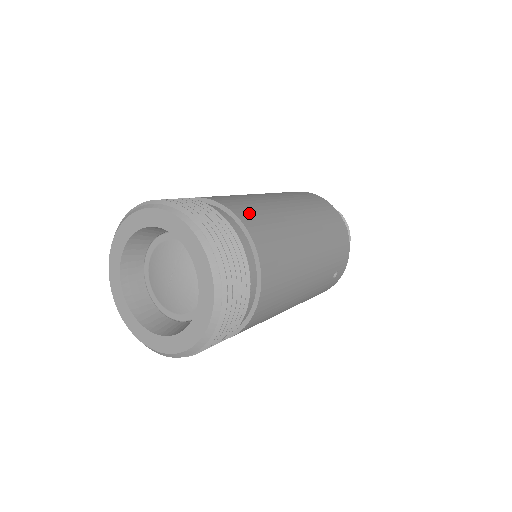
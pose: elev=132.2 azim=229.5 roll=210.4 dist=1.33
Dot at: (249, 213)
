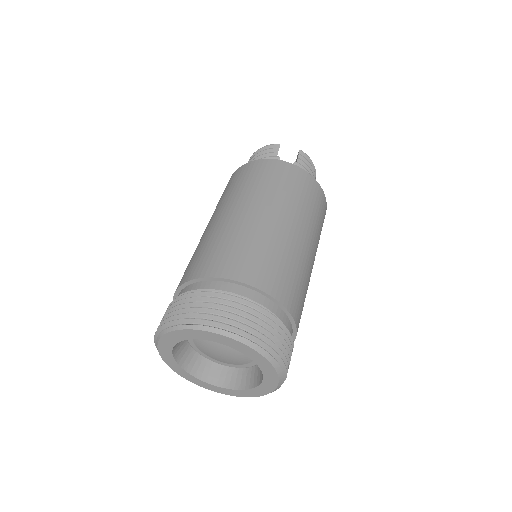
Dot at: (267, 274)
